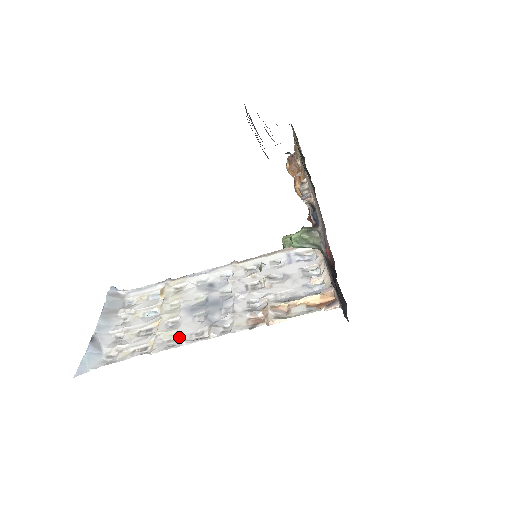
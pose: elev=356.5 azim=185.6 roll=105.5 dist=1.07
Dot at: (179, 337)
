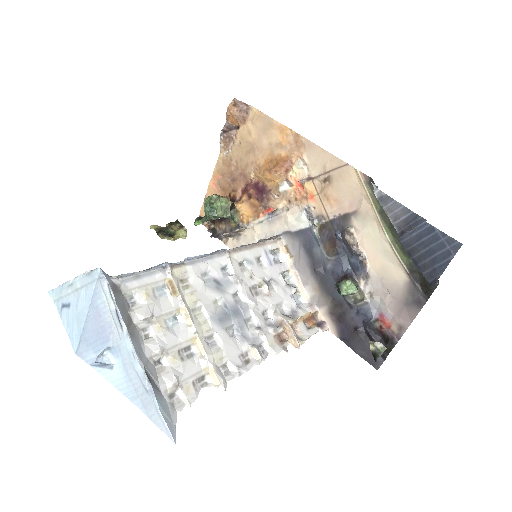
Dot at: (232, 362)
